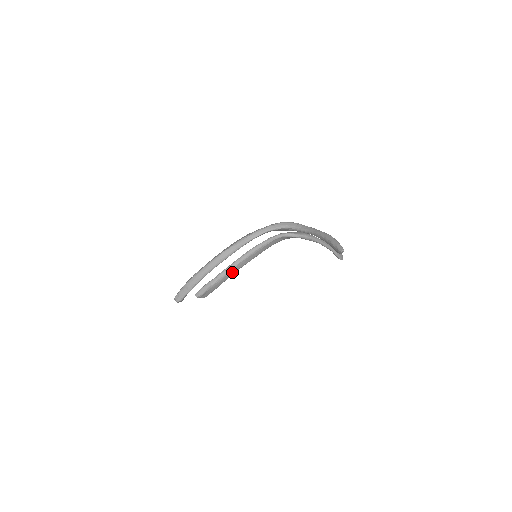
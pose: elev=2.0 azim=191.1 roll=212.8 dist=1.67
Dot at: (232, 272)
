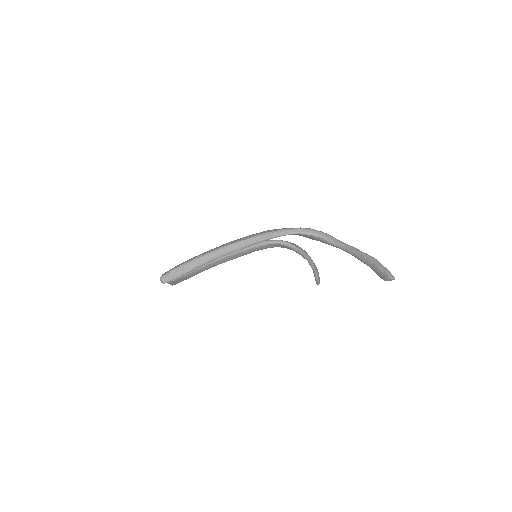
Dot at: (211, 265)
